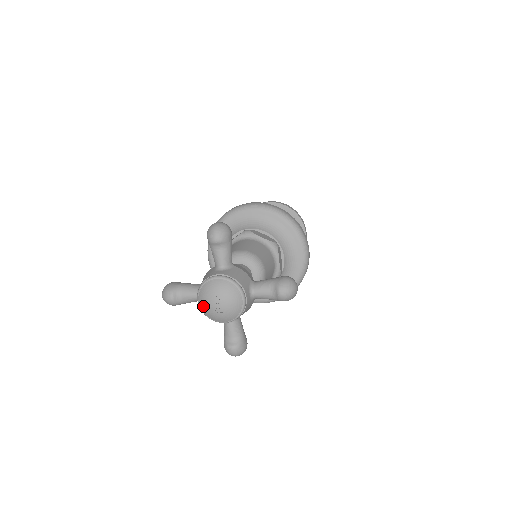
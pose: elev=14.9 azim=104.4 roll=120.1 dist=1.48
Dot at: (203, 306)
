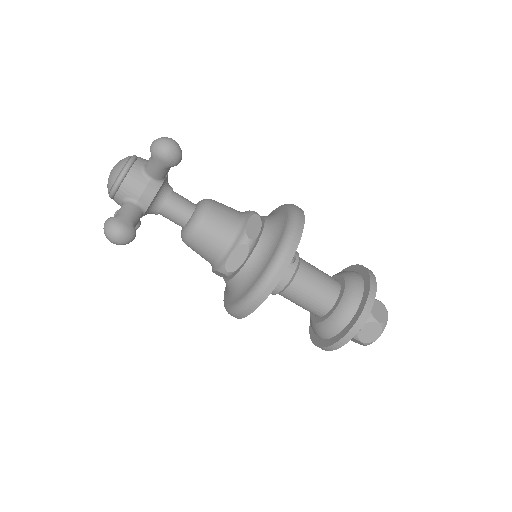
Dot at: occluded
